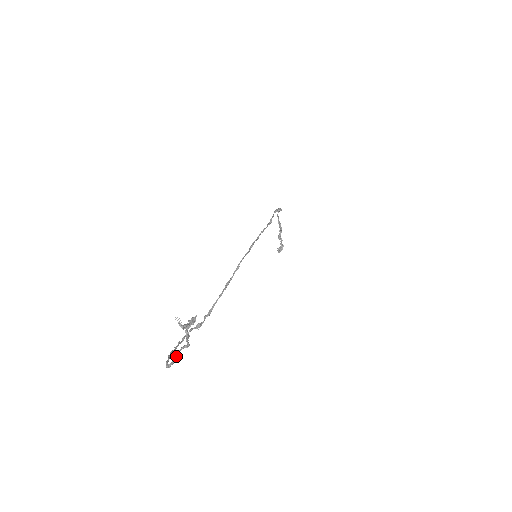
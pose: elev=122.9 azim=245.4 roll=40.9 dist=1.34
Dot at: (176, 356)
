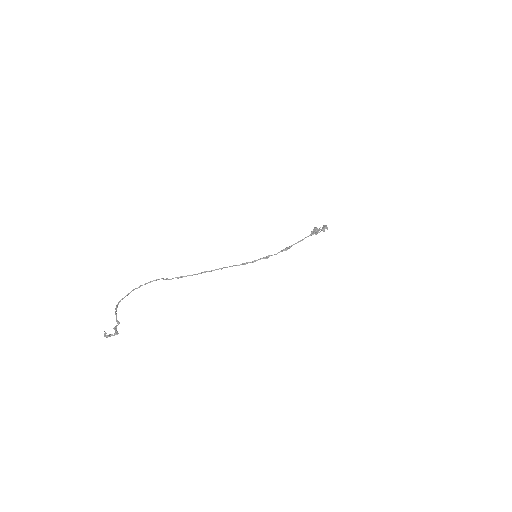
Dot at: (116, 315)
